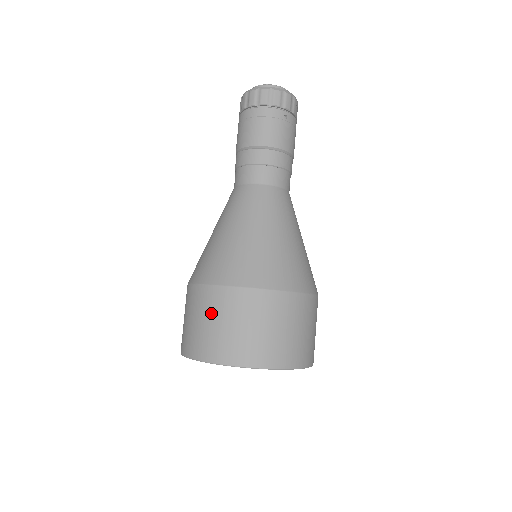
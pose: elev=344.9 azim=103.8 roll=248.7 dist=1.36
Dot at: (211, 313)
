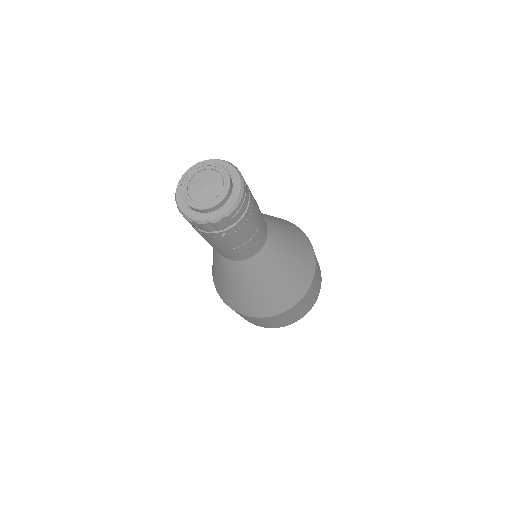
Dot at: occluded
